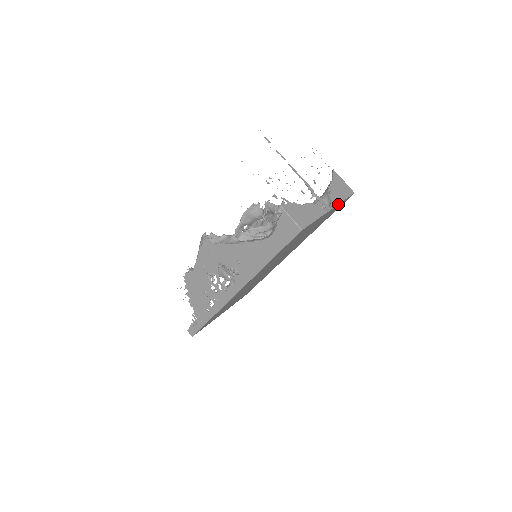
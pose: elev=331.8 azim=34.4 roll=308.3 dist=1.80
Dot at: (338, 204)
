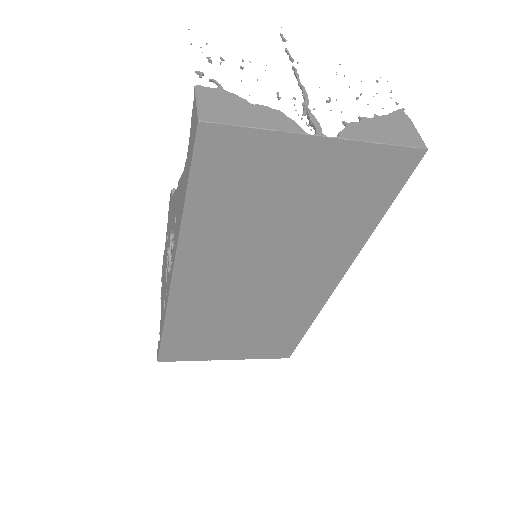
Dot at: (356, 141)
